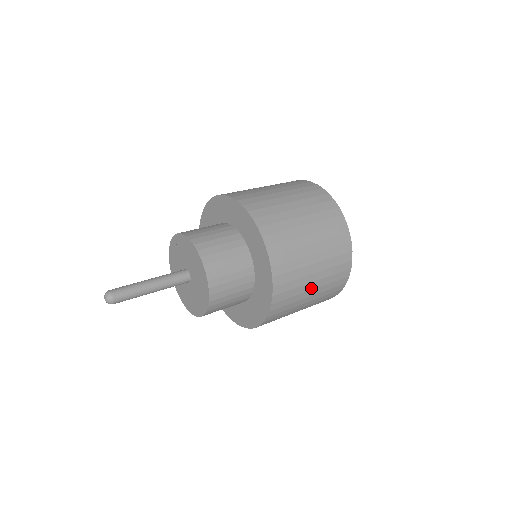
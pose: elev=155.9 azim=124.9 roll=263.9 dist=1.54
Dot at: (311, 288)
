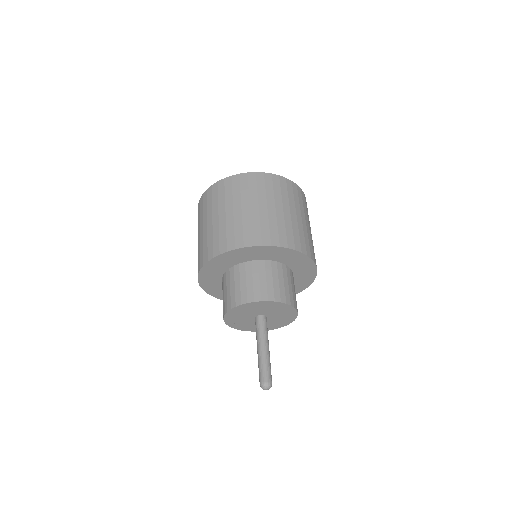
Dot at: occluded
